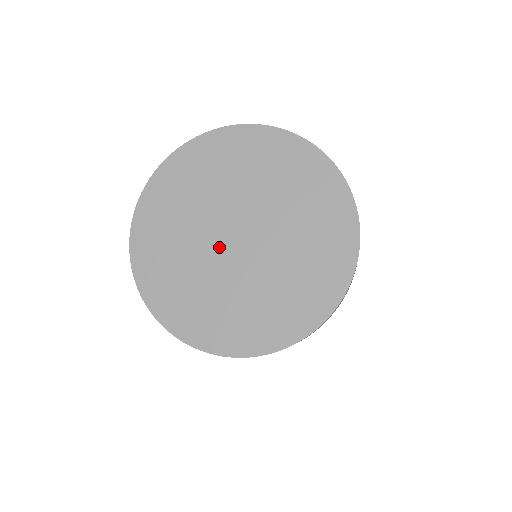
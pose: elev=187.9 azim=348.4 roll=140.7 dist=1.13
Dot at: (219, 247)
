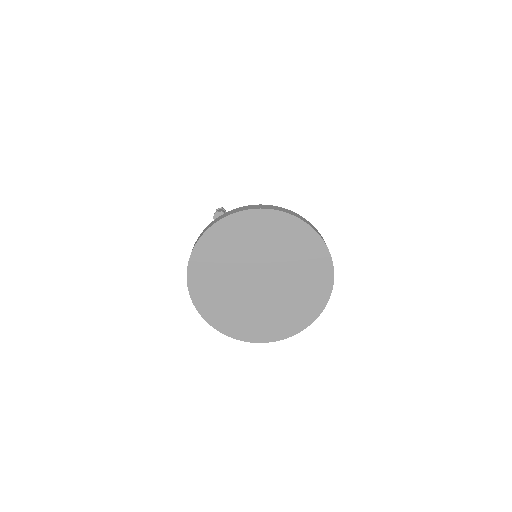
Dot at: (248, 275)
